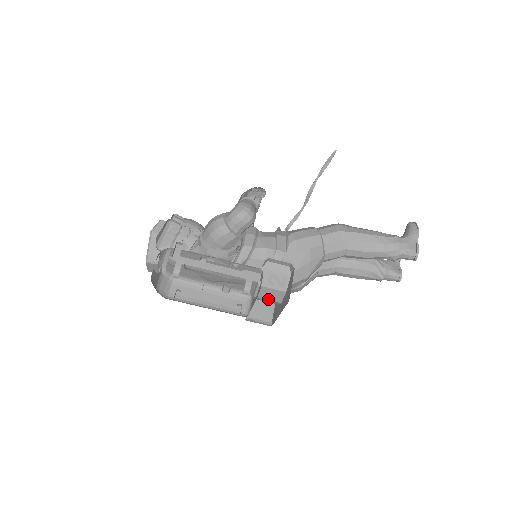
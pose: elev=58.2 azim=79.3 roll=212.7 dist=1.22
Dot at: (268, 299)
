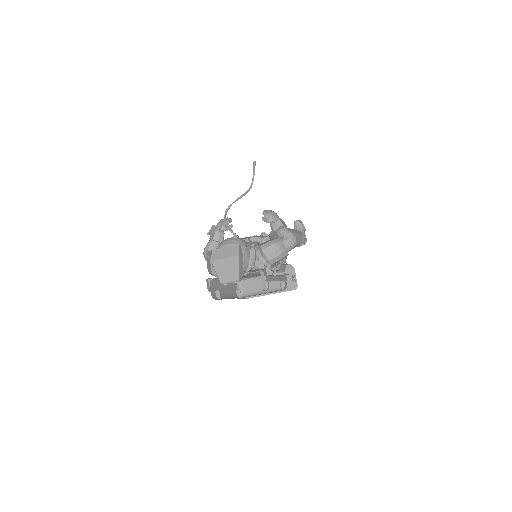
Dot at: occluded
